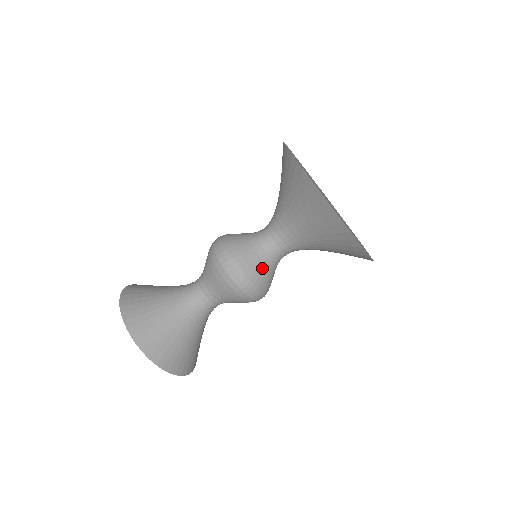
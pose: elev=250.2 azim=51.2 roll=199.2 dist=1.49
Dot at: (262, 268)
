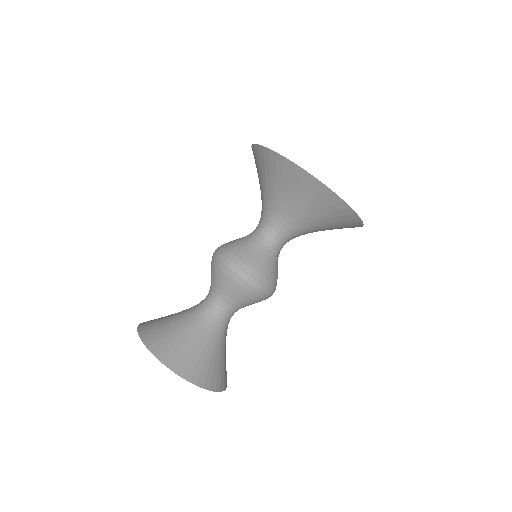
Dot at: (265, 261)
